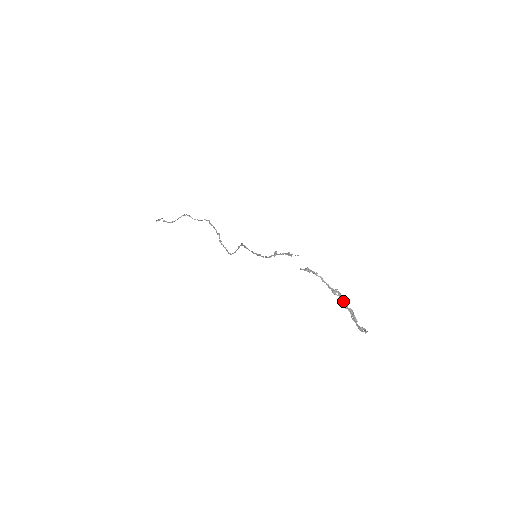
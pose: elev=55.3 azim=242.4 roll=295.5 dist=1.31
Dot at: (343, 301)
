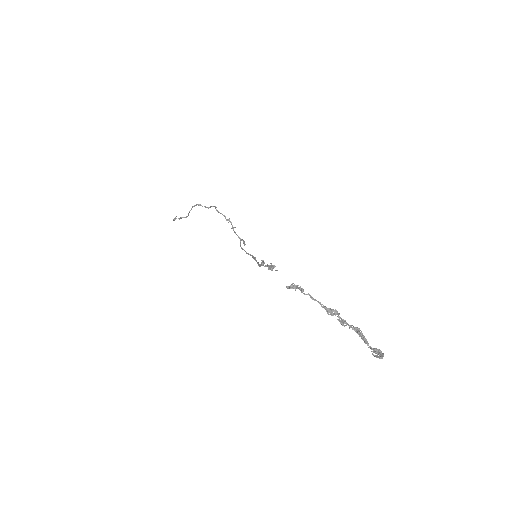
Dot at: (343, 320)
